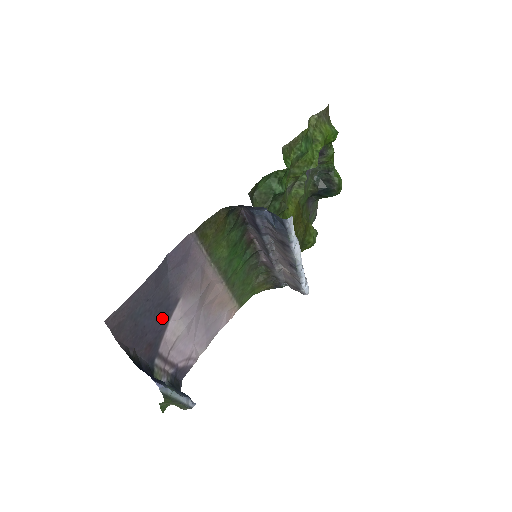
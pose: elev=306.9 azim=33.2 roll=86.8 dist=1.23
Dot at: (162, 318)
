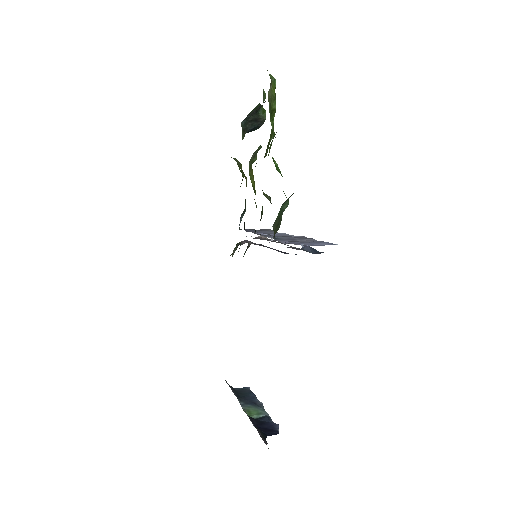
Dot at: occluded
